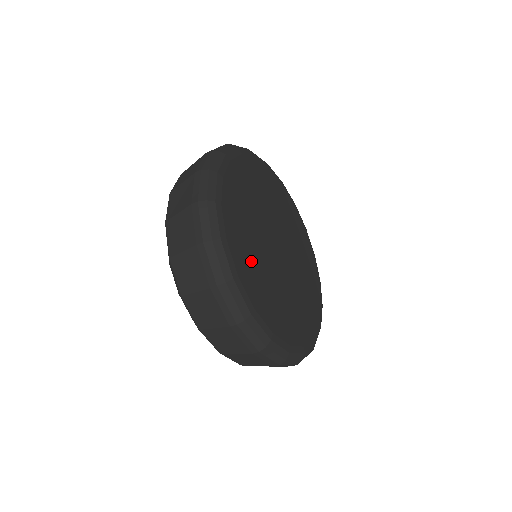
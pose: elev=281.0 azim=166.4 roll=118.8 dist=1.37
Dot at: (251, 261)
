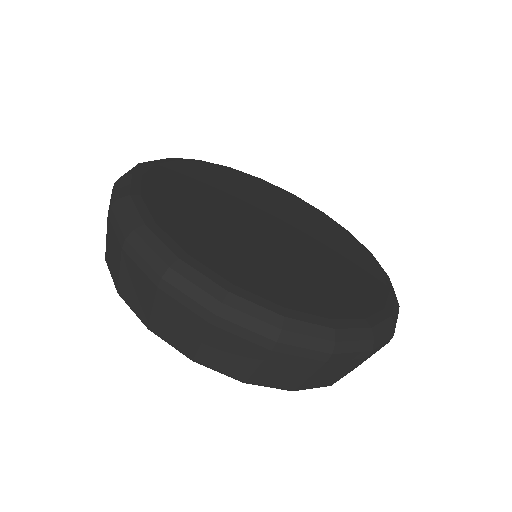
Dot at: (186, 191)
